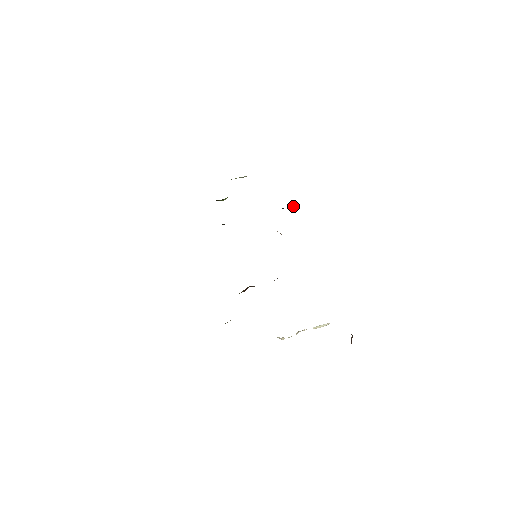
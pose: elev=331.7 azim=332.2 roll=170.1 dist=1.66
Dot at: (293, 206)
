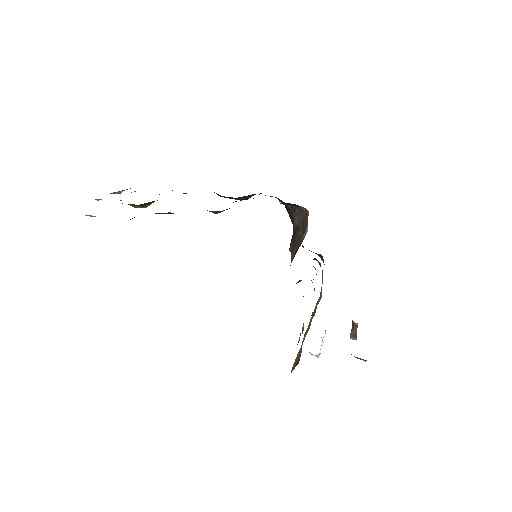
Dot at: occluded
